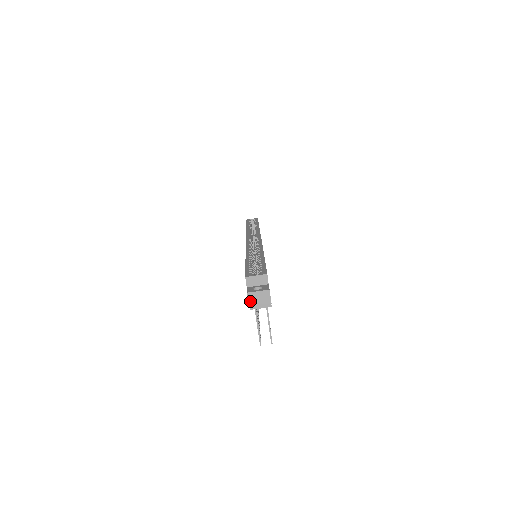
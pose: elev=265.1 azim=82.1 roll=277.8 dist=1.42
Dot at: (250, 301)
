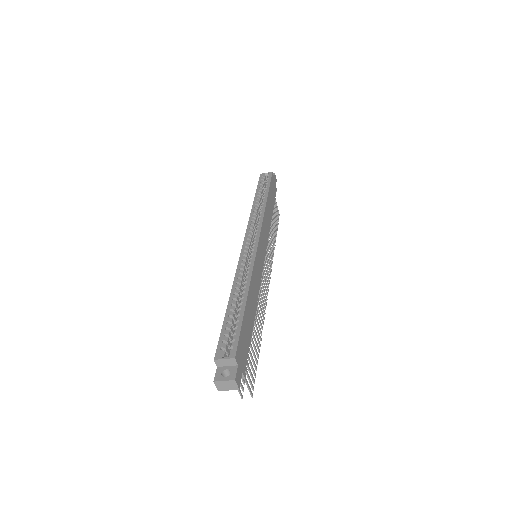
Dot at: (218, 387)
